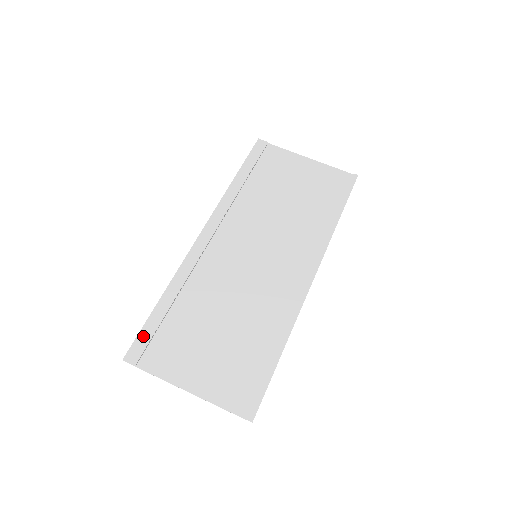
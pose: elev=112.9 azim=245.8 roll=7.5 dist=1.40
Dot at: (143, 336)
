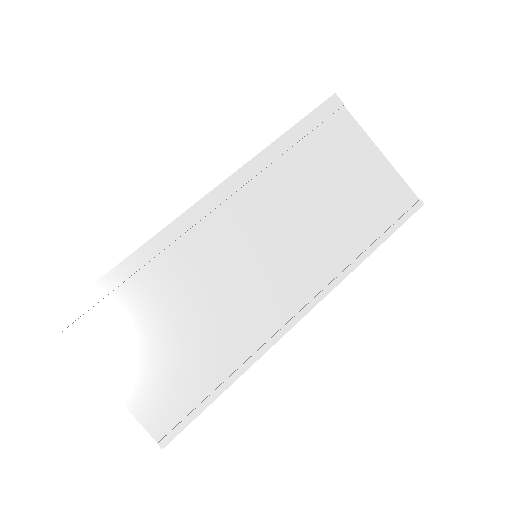
Dot at: (83, 301)
